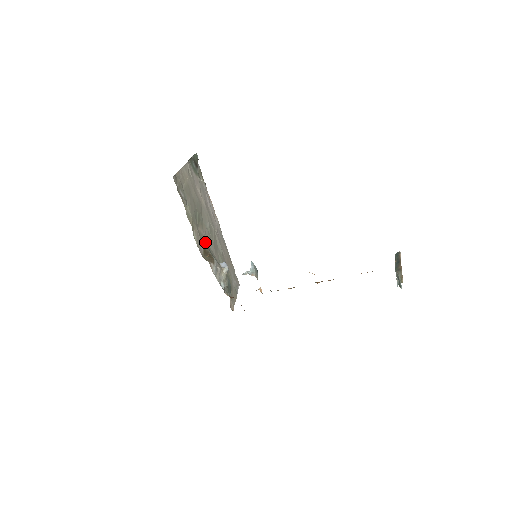
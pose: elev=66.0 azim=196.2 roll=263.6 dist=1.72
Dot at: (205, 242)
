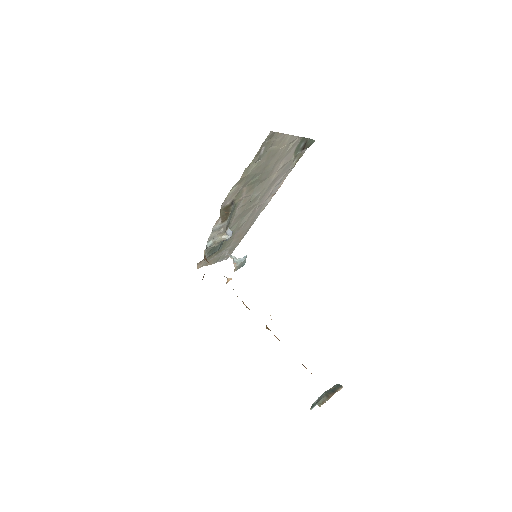
Dot at: (237, 202)
